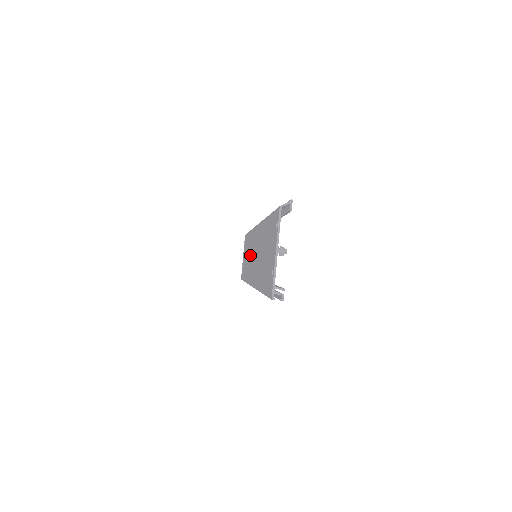
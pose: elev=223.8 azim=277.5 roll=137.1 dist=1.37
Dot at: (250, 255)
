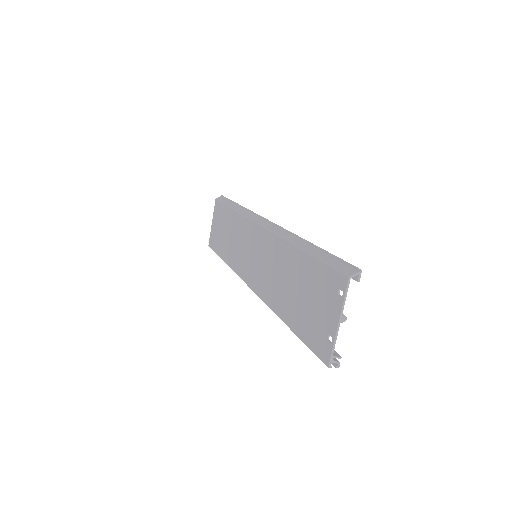
Dot at: (241, 245)
